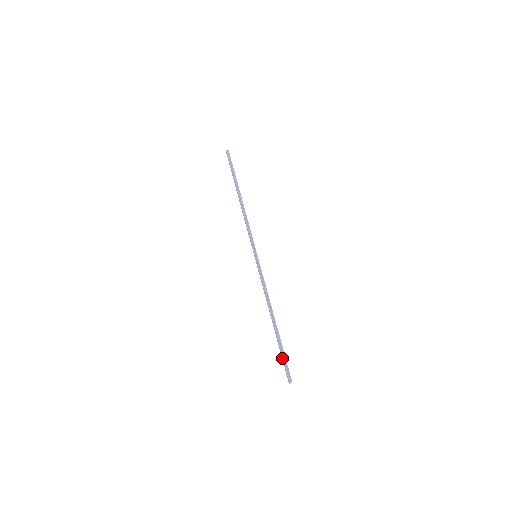
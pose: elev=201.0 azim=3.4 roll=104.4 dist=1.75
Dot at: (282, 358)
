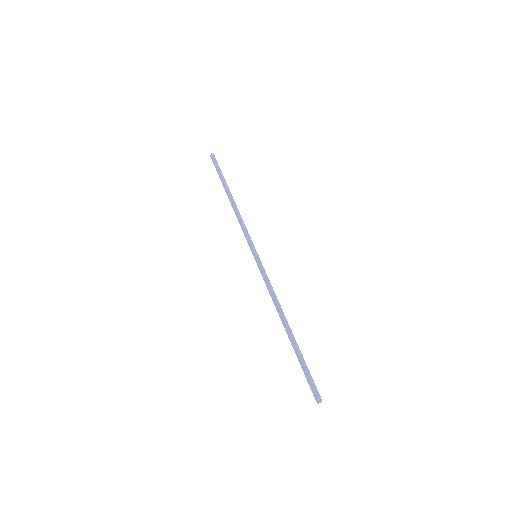
Dot at: (304, 371)
